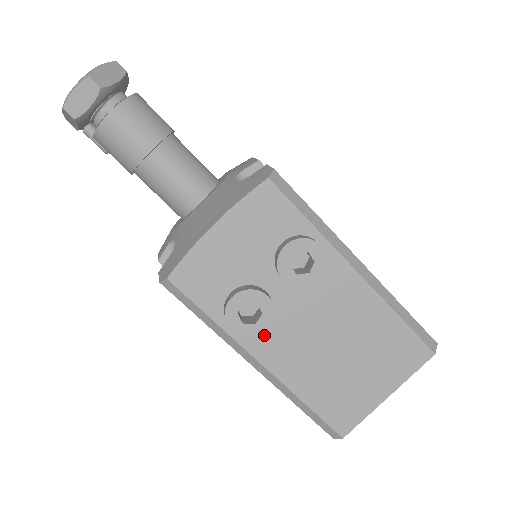
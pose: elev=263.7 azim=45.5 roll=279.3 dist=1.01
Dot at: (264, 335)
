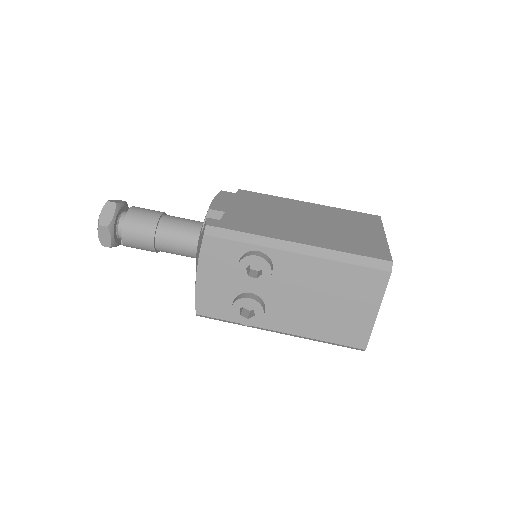
Dot at: (269, 316)
